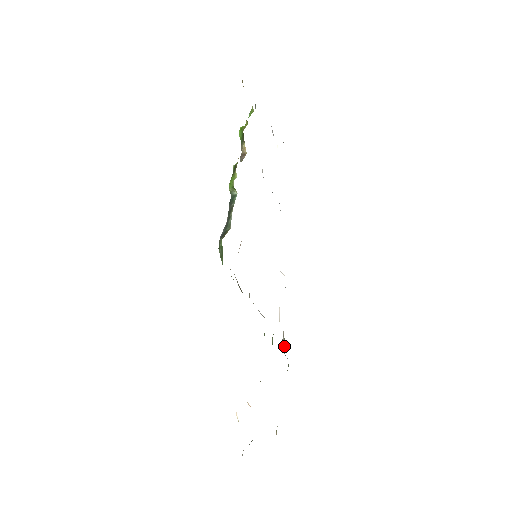
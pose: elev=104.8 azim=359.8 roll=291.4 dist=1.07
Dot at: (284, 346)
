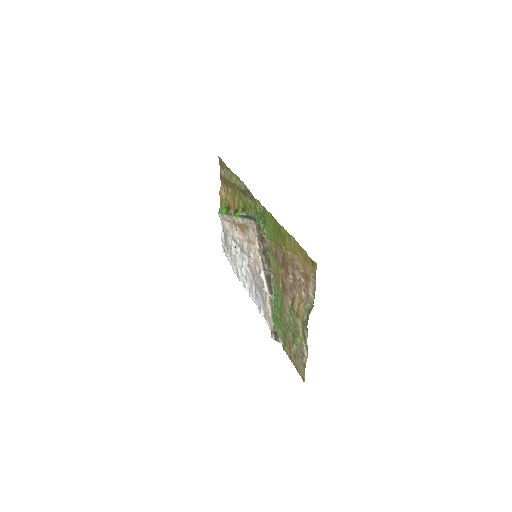
Dot at: (276, 331)
